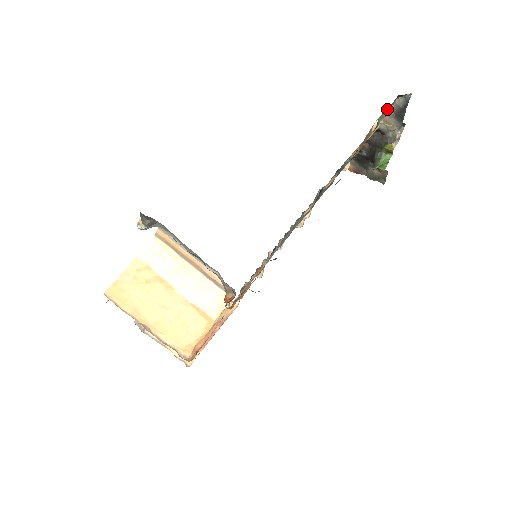
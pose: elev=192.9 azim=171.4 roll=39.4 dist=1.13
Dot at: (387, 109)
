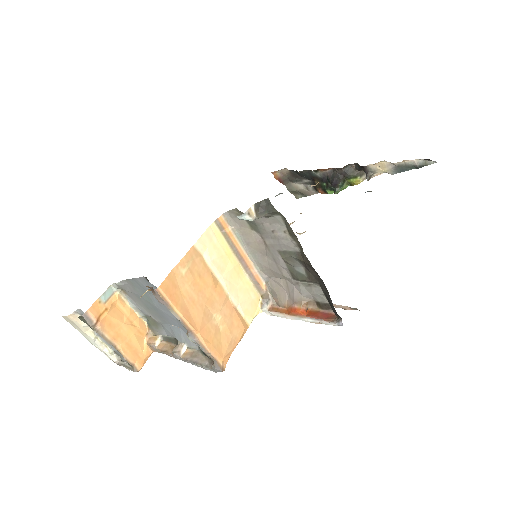
Dot at: occluded
